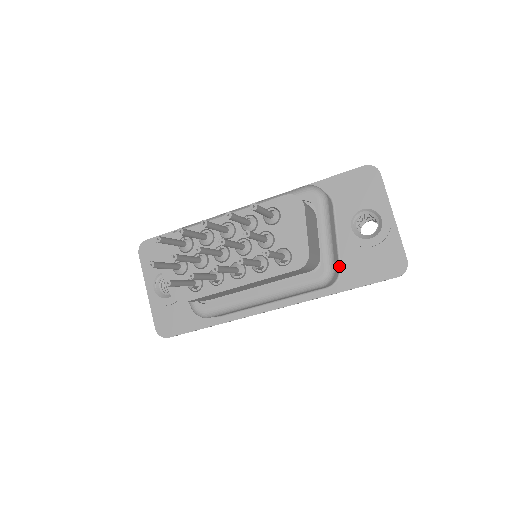
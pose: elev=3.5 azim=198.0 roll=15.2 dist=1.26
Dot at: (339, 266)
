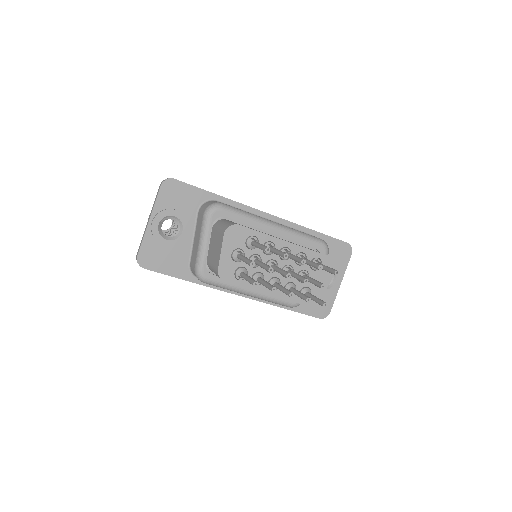
Dot at: occluded
